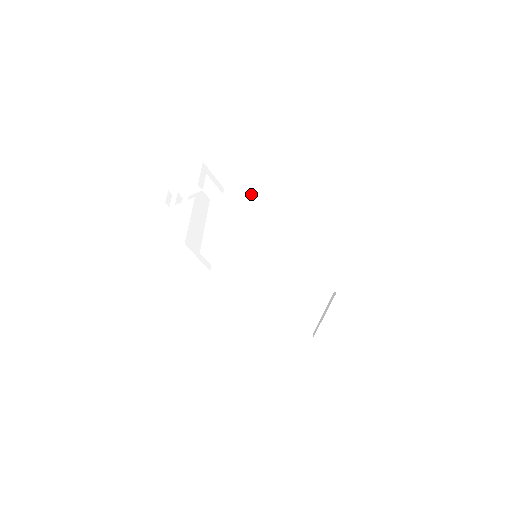
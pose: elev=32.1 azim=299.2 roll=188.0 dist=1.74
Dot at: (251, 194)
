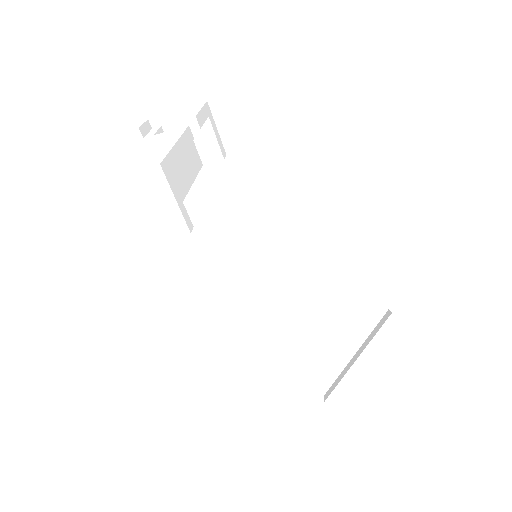
Dot at: (273, 148)
